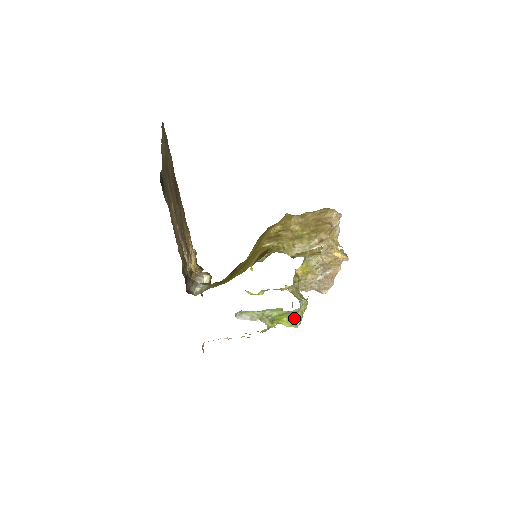
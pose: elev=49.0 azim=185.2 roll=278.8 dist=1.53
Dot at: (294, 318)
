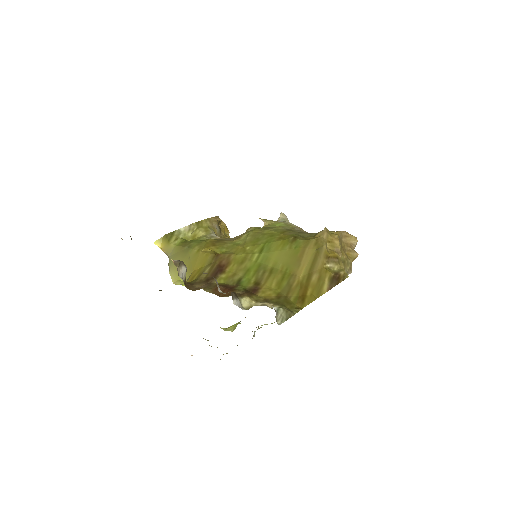
Dot at: (239, 322)
